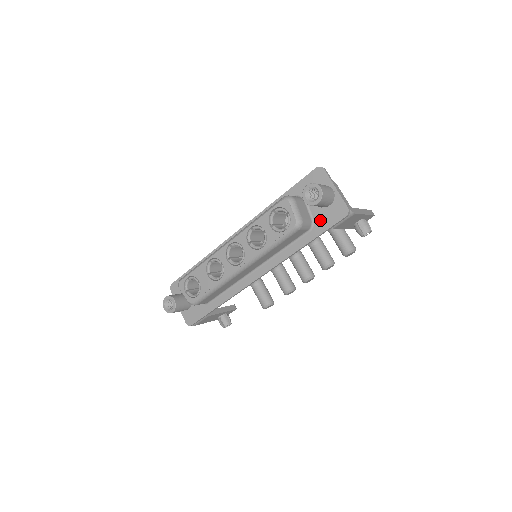
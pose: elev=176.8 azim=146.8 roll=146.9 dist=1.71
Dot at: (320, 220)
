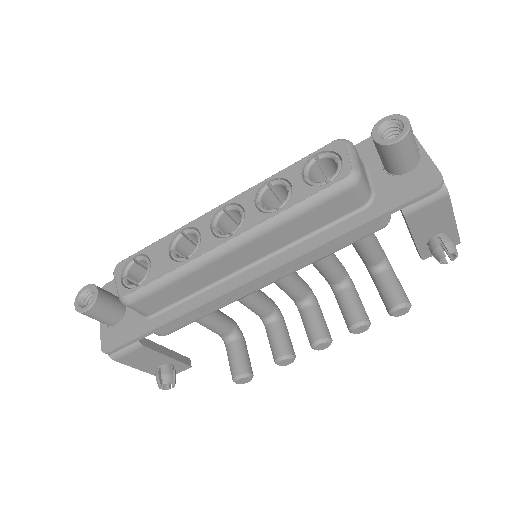
Dot at: (386, 193)
